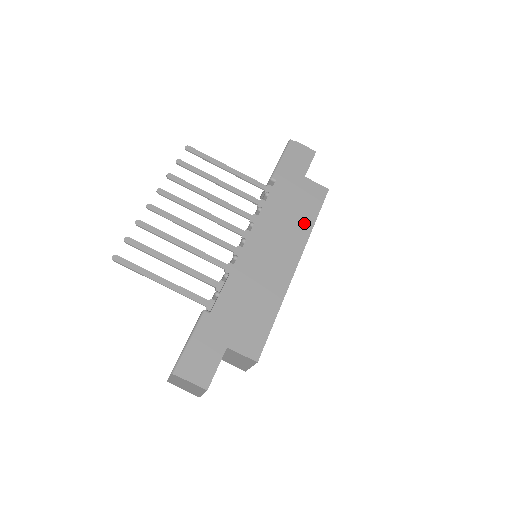
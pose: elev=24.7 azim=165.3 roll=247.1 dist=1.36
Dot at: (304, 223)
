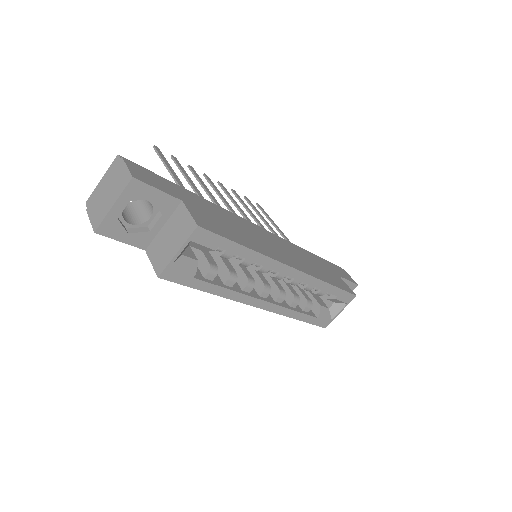
Dot at: (320, 274)
